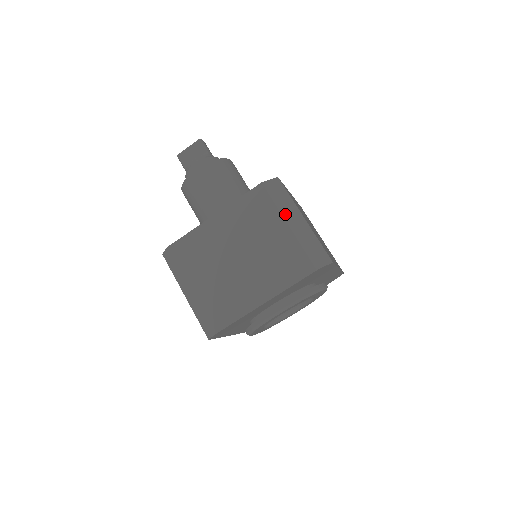
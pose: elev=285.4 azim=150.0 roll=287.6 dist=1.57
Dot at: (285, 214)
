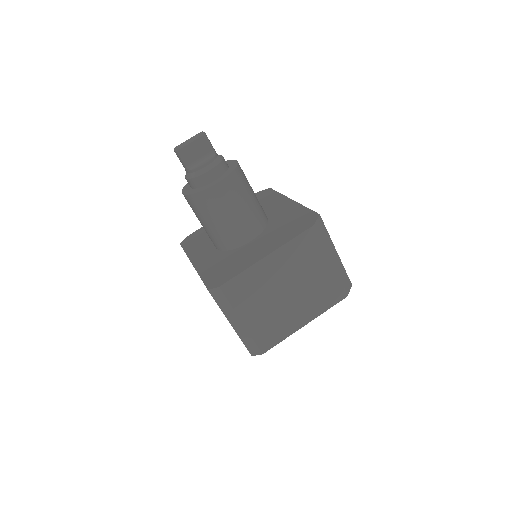
Dot at: (328, 253)
